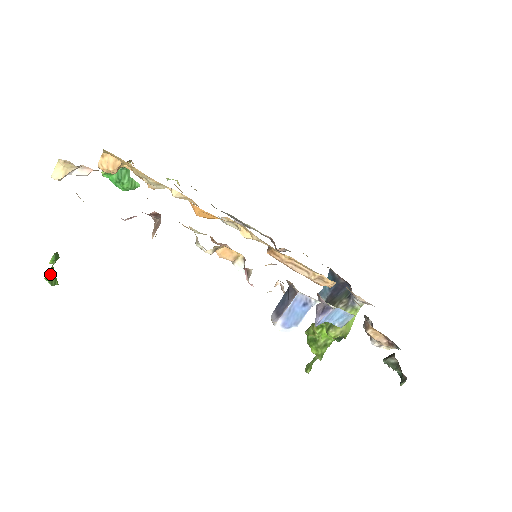
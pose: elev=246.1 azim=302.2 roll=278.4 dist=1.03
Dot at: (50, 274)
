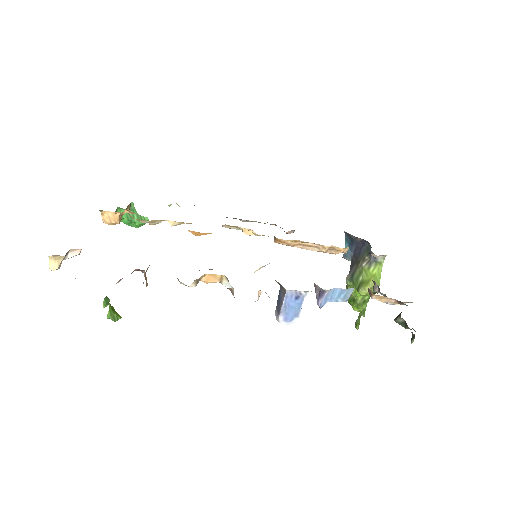
Dot at: (110, 313)
